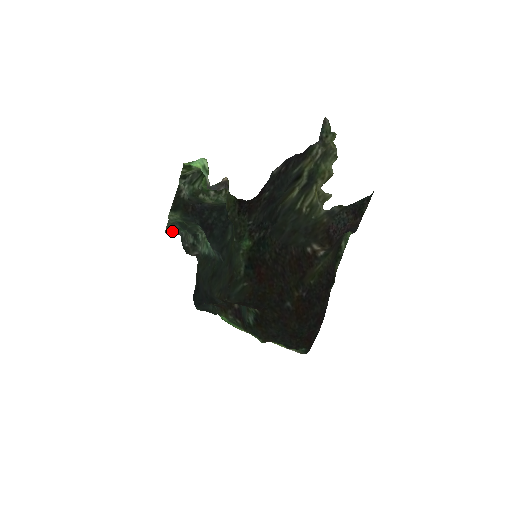
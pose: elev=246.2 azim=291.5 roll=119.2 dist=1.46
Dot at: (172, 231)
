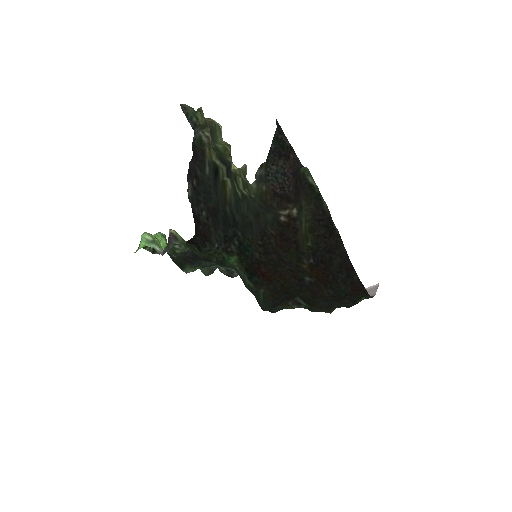
Dot at: (208, 272)
